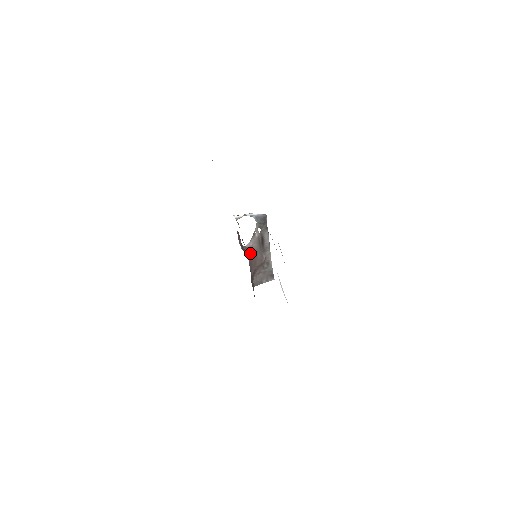
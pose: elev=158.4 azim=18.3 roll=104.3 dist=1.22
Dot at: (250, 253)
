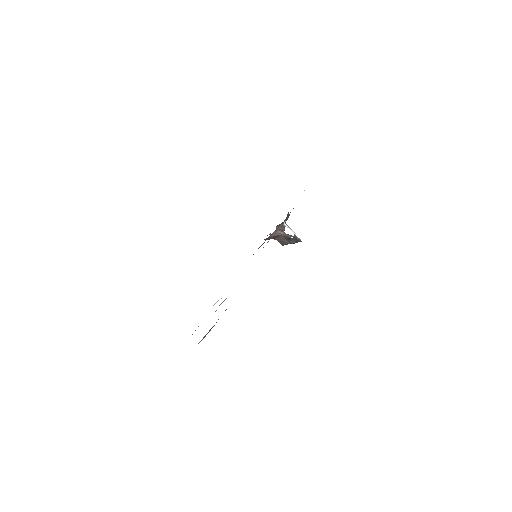
Dot at: (275, 235)
